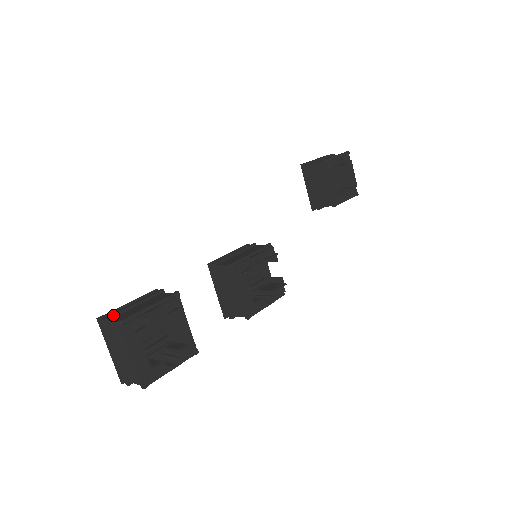
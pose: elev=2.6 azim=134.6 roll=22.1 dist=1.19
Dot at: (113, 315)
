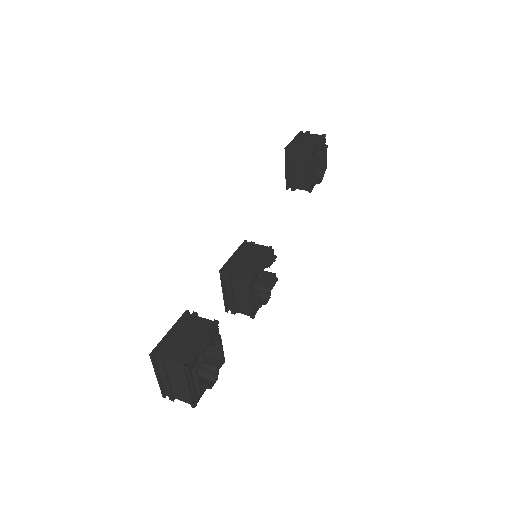
Dot at: (166, 352)
